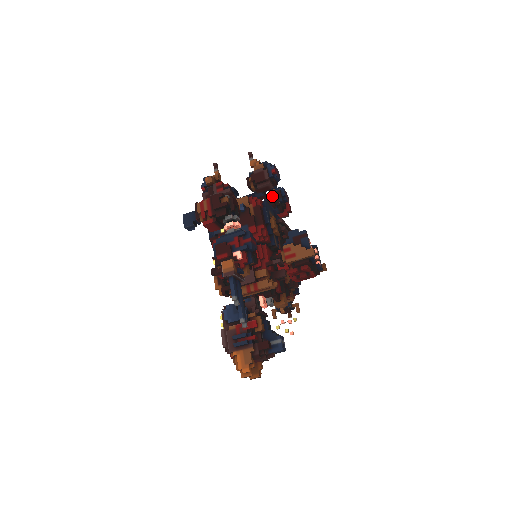
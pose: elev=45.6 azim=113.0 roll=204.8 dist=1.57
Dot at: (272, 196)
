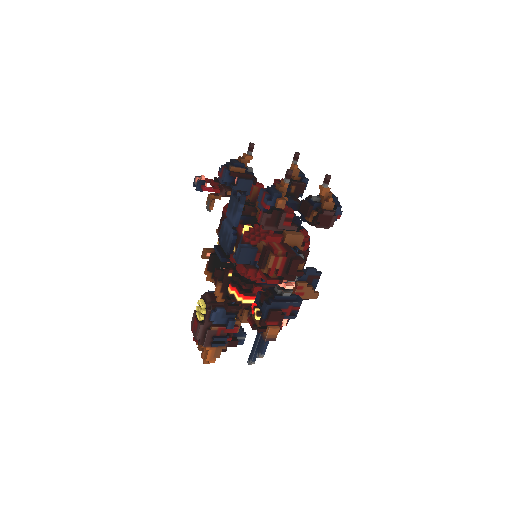
Dot at: (296, 188)
